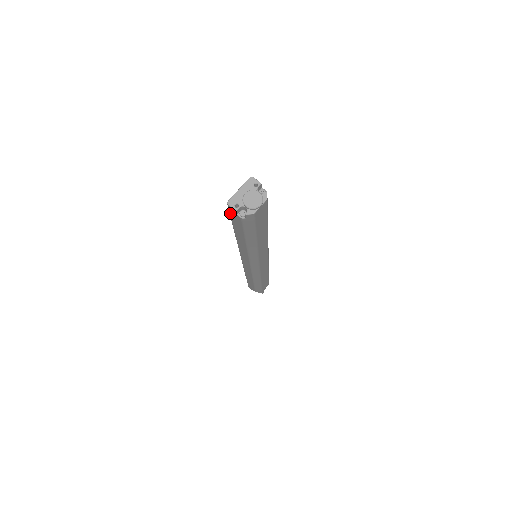
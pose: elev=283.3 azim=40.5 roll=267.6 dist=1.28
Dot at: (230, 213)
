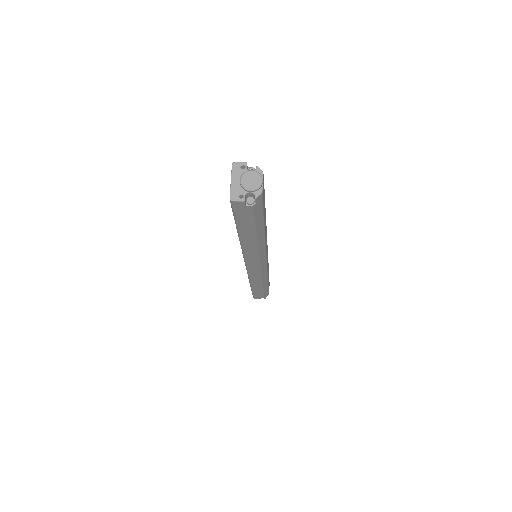
Dot at: (235, 211)
